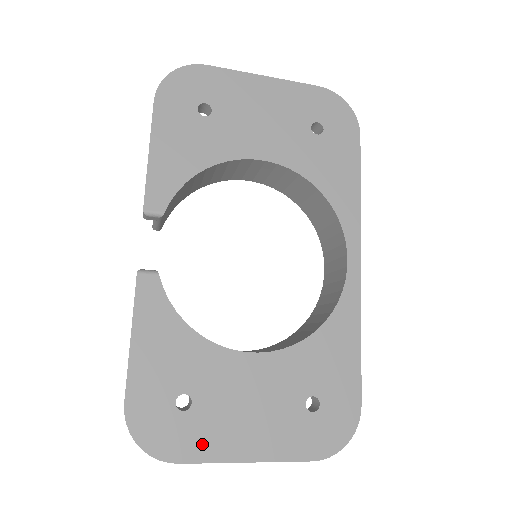
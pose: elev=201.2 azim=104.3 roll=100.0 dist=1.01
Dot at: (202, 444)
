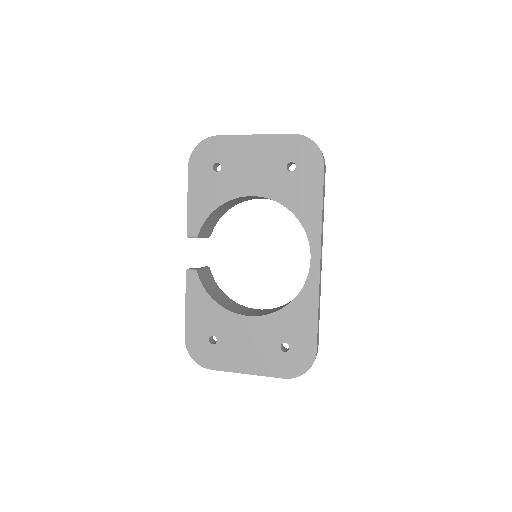
Dot at: (223, 362)
